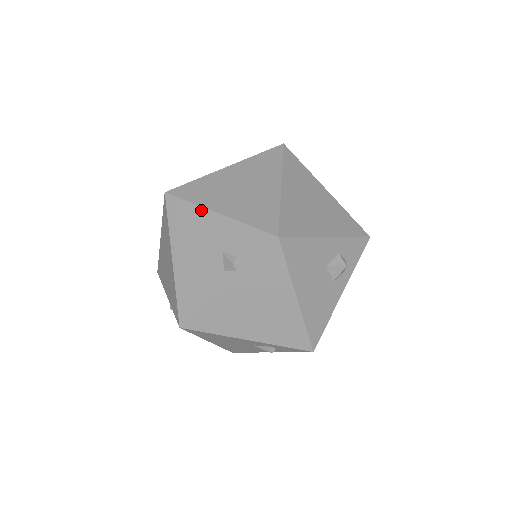
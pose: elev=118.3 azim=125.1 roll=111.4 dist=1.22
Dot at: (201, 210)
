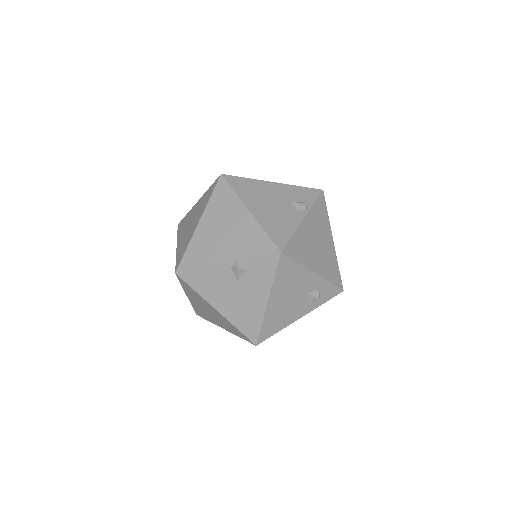
Dot at: (260, 181)
